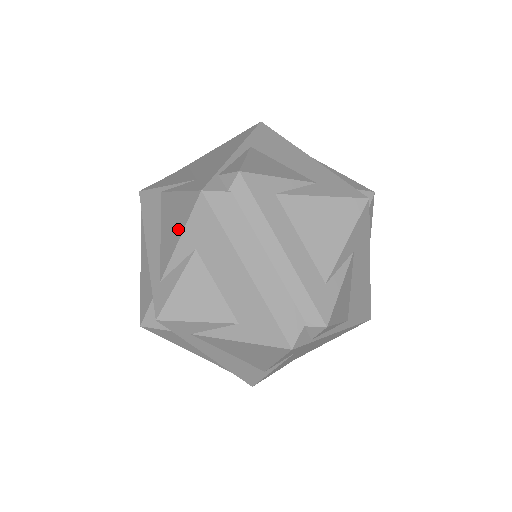
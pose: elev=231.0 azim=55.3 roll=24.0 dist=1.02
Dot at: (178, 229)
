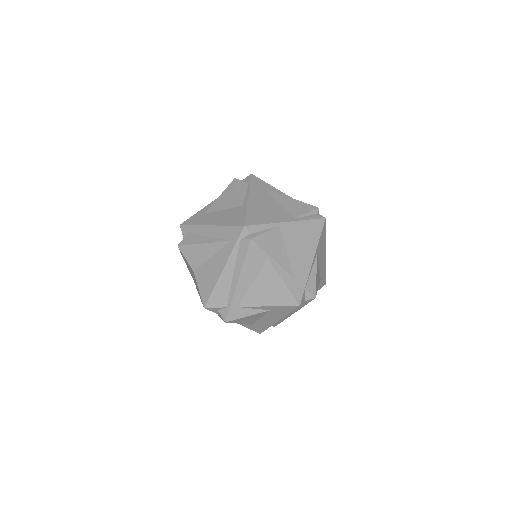
Dot at: (271, 301)
